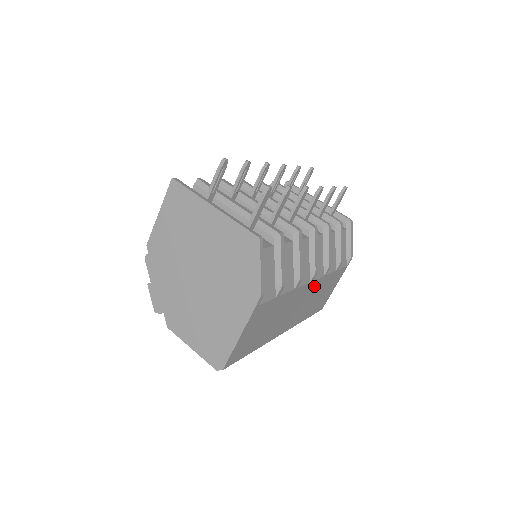
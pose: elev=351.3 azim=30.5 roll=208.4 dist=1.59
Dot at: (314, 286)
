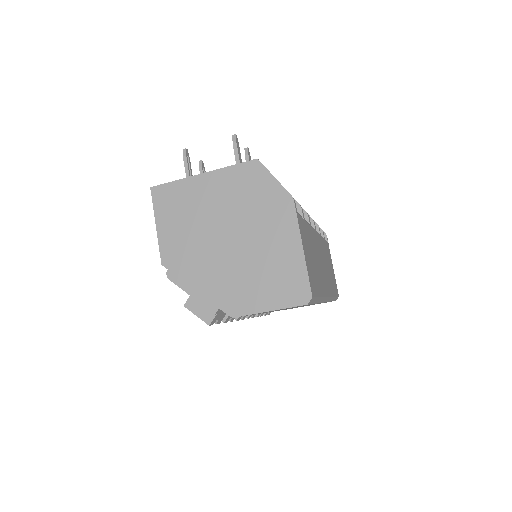
Dot at: (320, 243)
